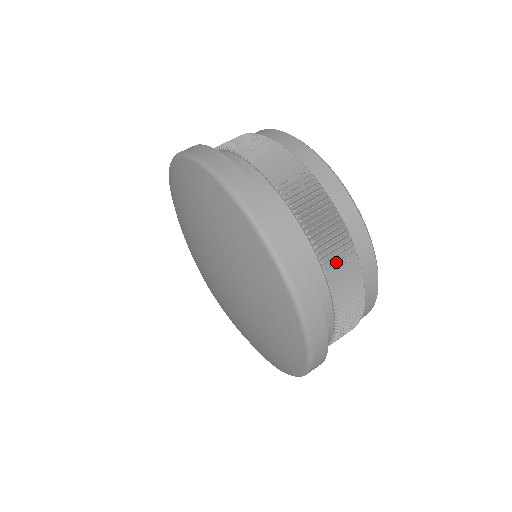
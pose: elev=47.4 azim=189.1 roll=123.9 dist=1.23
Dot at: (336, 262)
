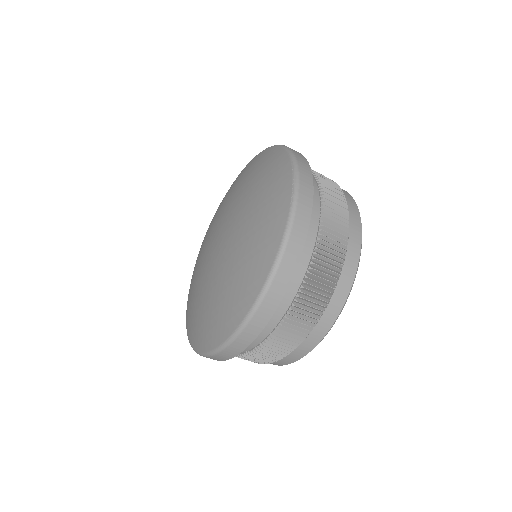
Dot at: (323, 265)
